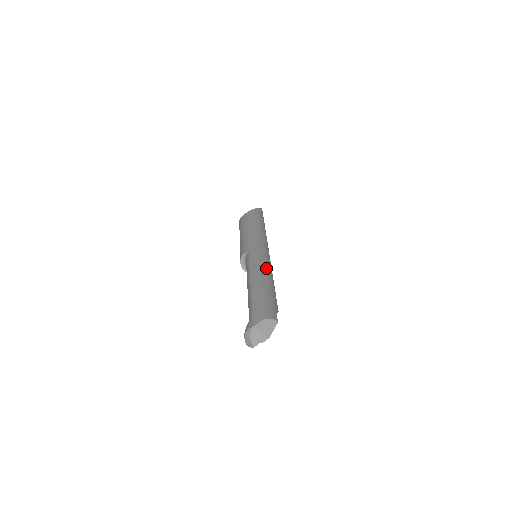
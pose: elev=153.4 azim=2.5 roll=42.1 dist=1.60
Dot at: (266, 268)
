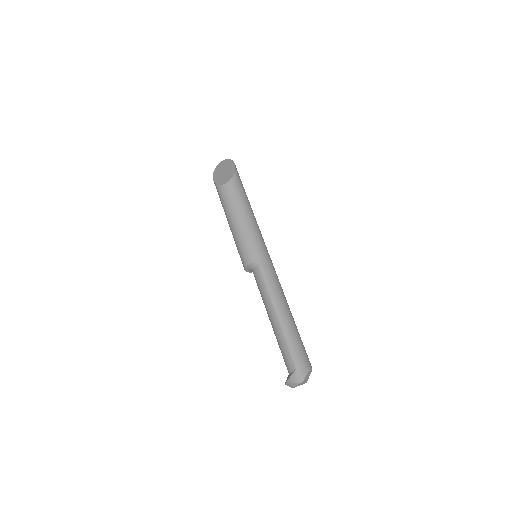
Dot at: (282, 291)
